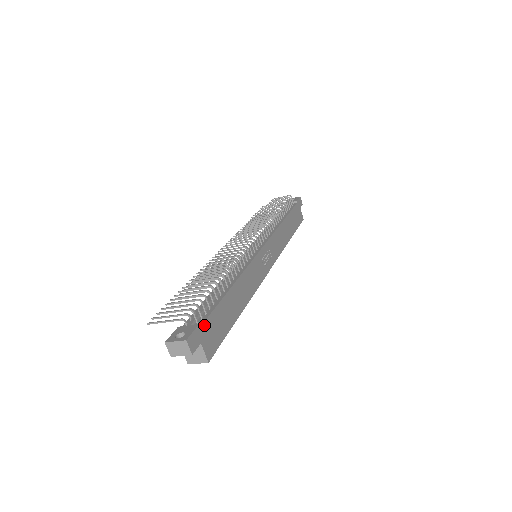
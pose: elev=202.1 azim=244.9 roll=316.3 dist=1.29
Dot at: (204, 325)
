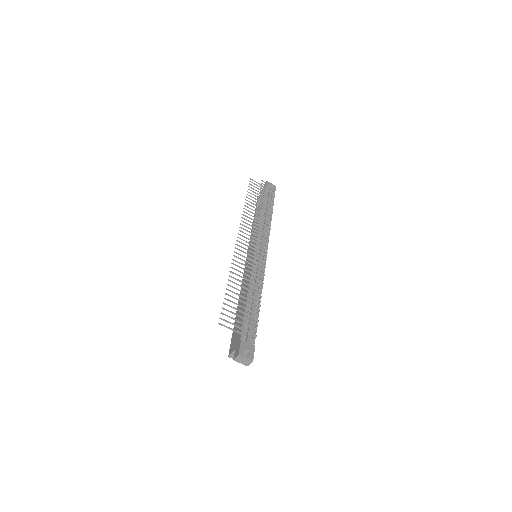
Dot at: (254, 343)
